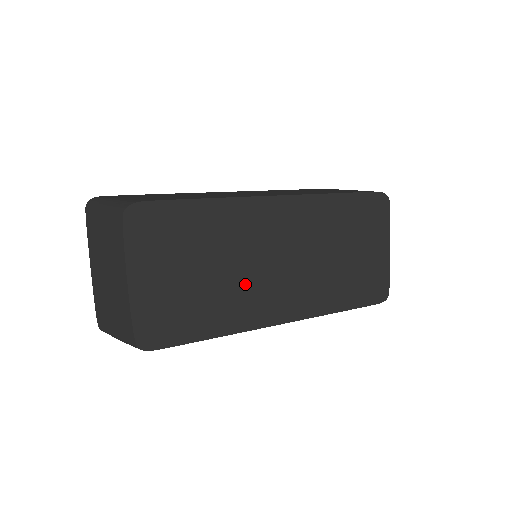
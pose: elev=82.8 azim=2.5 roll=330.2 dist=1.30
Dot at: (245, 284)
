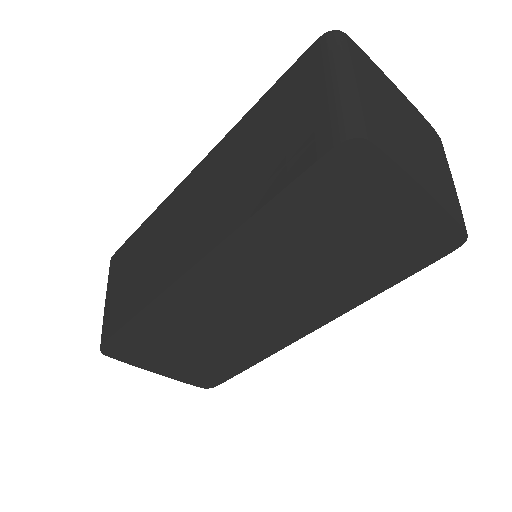
Dot at: (241, 332)
